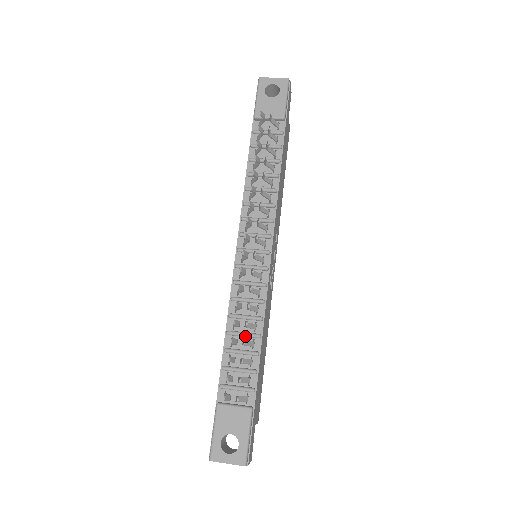
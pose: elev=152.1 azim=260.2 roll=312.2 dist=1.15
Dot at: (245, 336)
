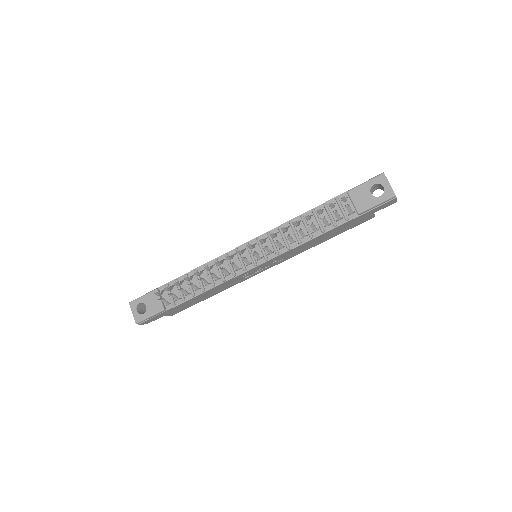
Dot at: (199, 282)
